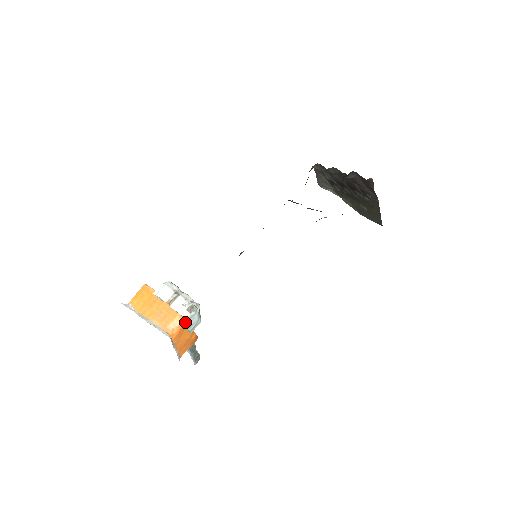
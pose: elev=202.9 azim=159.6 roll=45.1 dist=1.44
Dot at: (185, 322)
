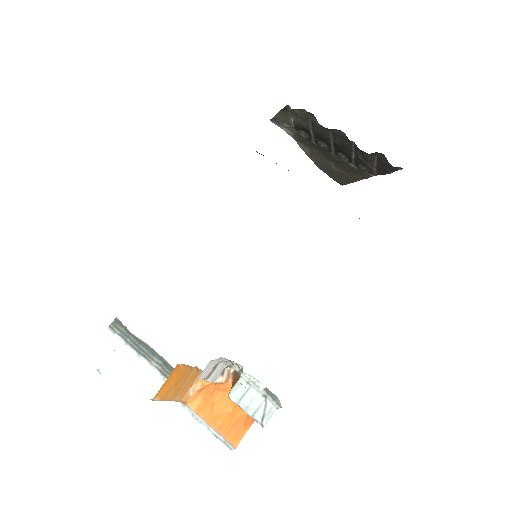
Dot at: (237, 401)
